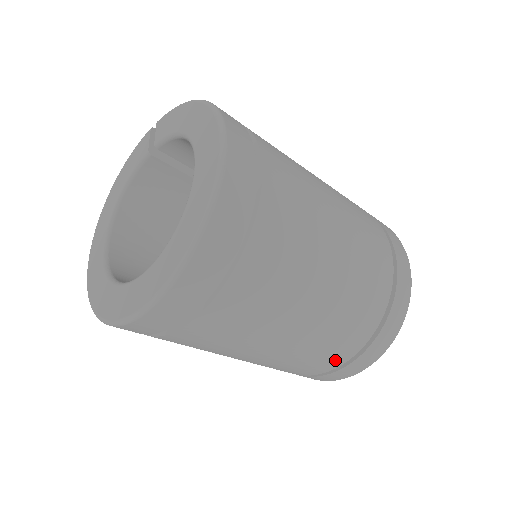
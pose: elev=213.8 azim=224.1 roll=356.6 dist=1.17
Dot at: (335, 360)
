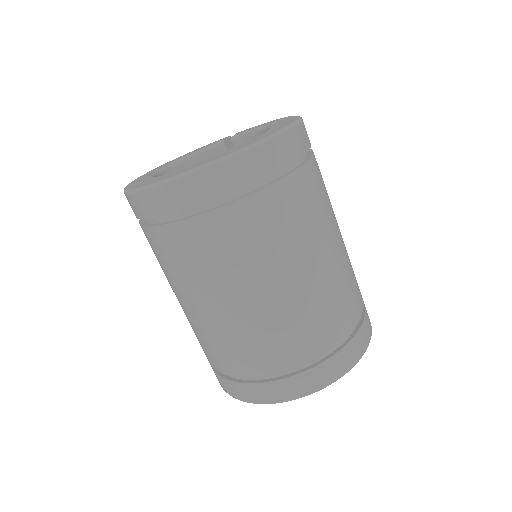
Dot at: (287, 358)
